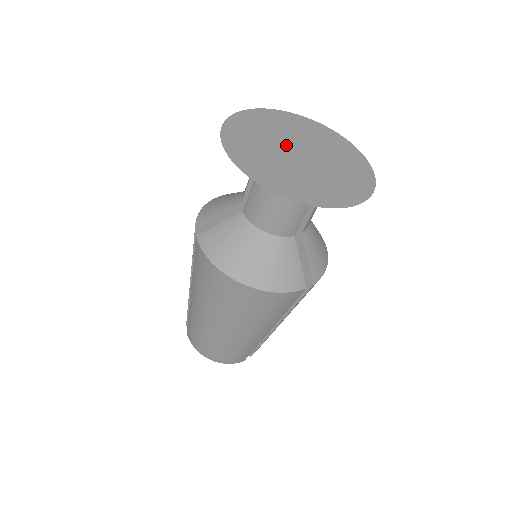
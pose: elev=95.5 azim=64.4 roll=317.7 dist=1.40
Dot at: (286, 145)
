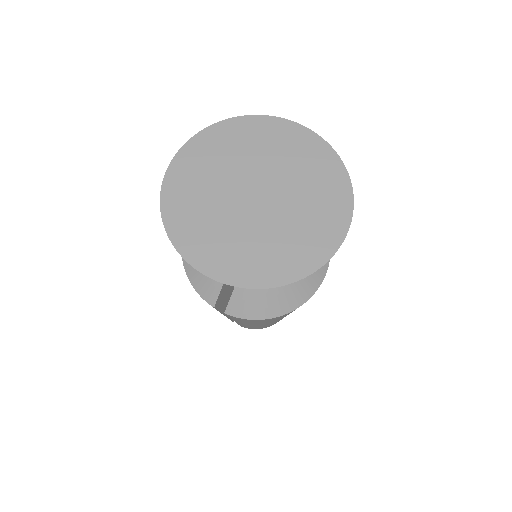
Dot at: (238, 202)
